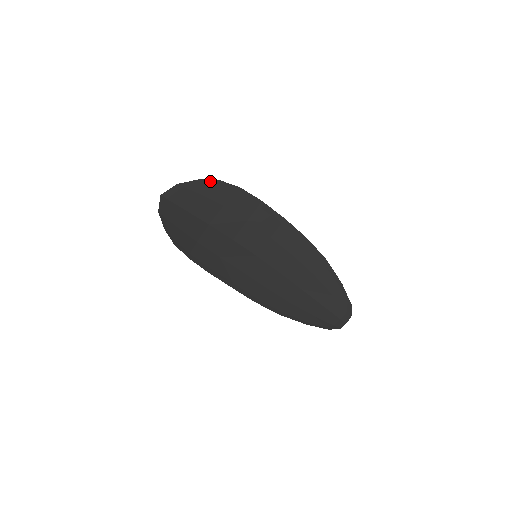
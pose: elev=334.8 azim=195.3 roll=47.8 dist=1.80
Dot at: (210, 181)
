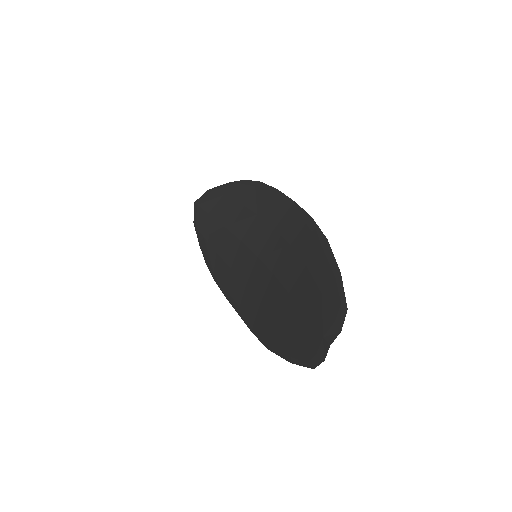
Dot at: (236, 182)
